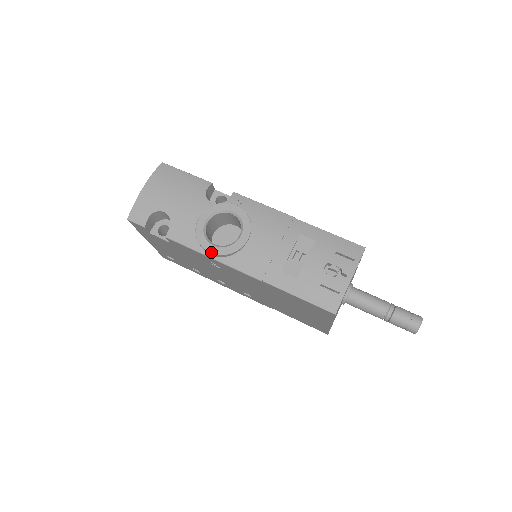
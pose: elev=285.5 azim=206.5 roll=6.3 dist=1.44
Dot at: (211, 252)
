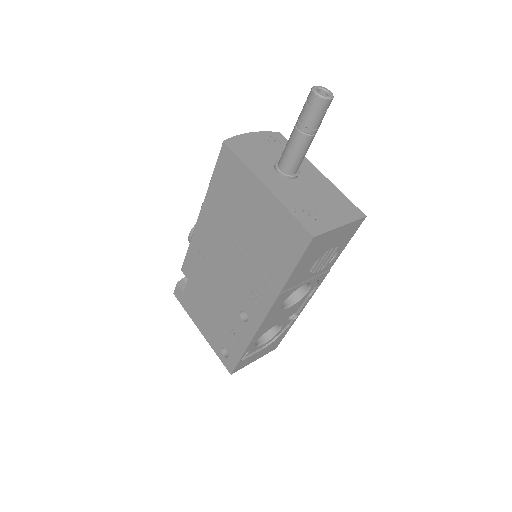
Dot at: (189, 234)
